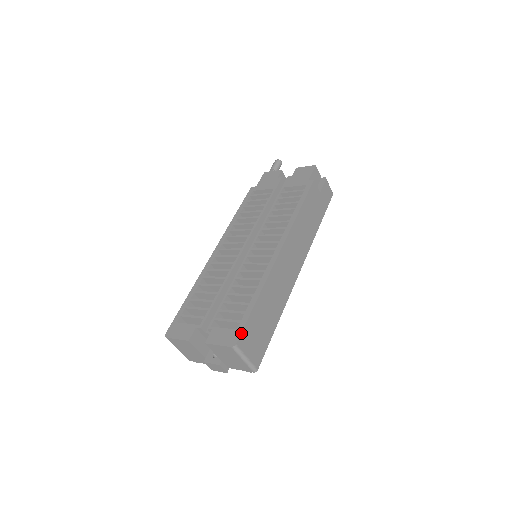
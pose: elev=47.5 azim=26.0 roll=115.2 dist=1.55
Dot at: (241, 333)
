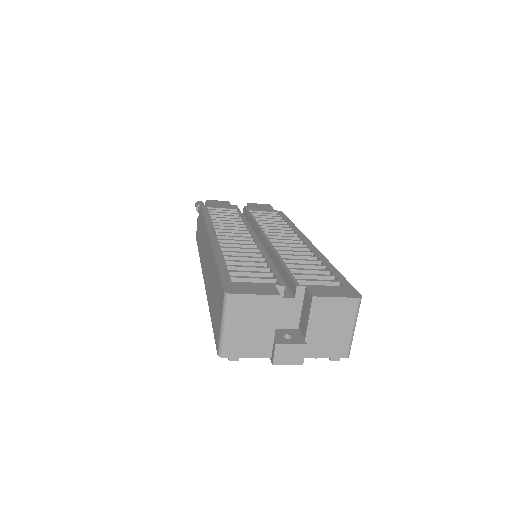
Dot at: (354, 289)
